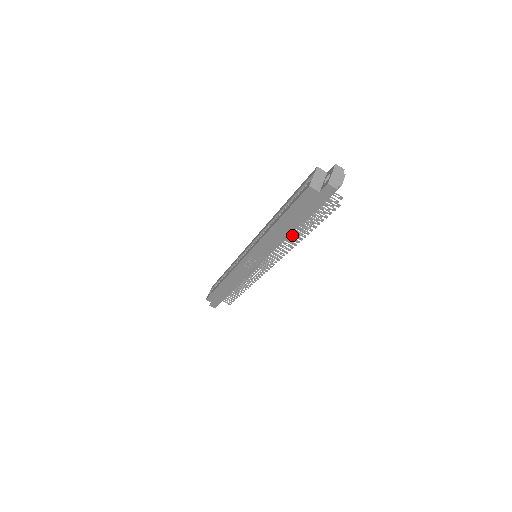
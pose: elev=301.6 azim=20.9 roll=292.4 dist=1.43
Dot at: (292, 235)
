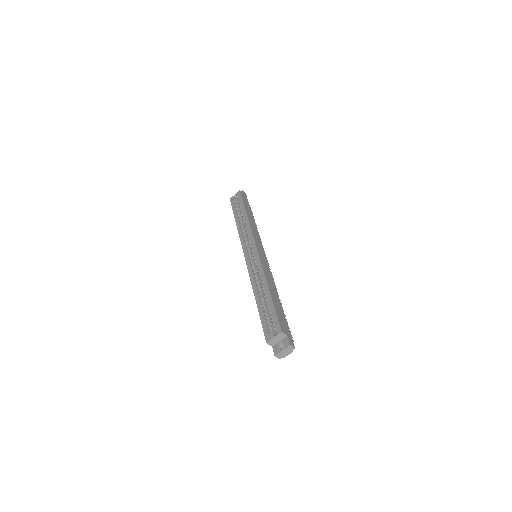
Dot at: occluded
